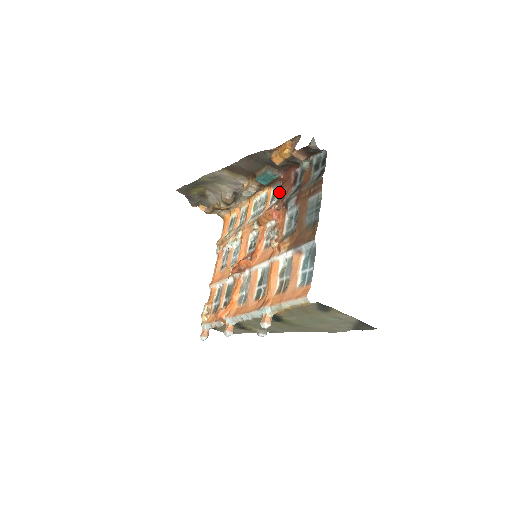
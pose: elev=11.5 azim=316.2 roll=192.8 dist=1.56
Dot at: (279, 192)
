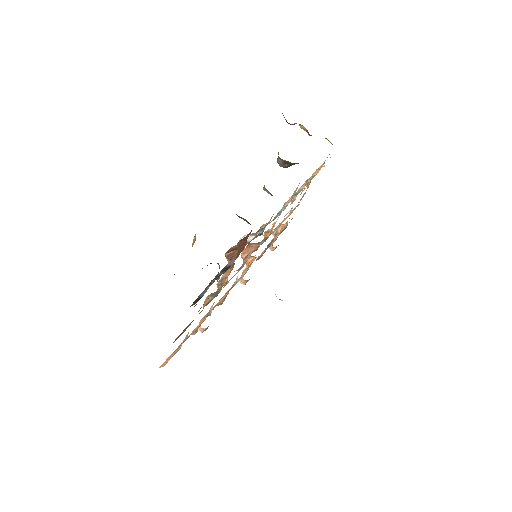
Dot at: (238, 243)
